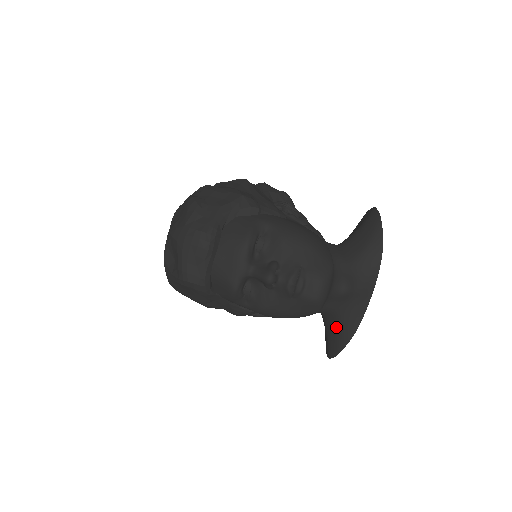
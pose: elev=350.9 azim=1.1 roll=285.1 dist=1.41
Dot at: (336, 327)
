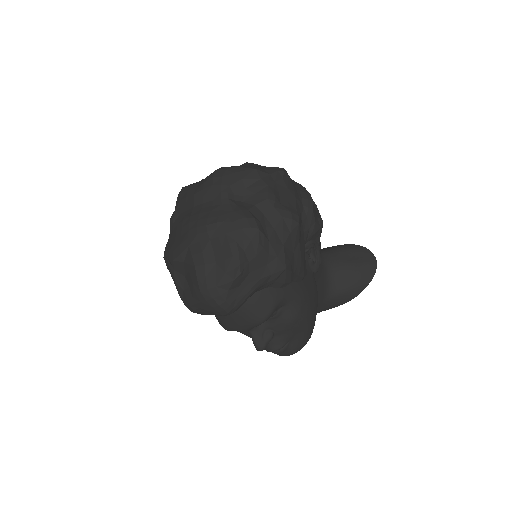
Dot at: occluded
